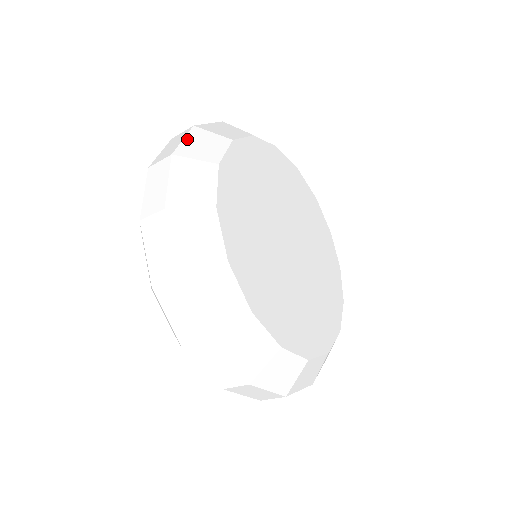
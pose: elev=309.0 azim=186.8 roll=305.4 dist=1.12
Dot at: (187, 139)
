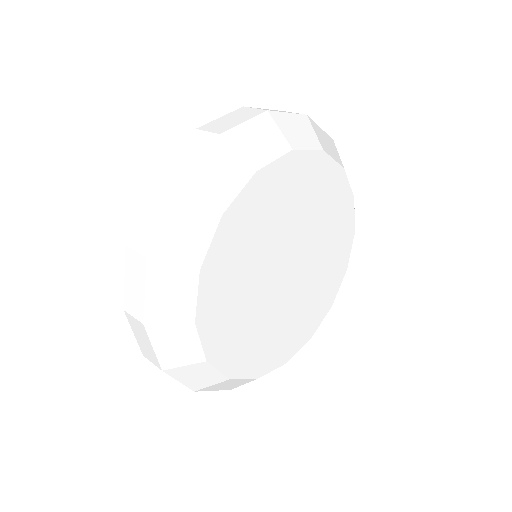
Dot at: (248, 124)
